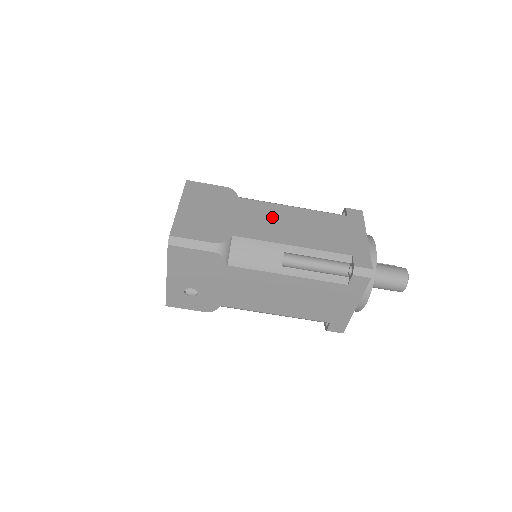
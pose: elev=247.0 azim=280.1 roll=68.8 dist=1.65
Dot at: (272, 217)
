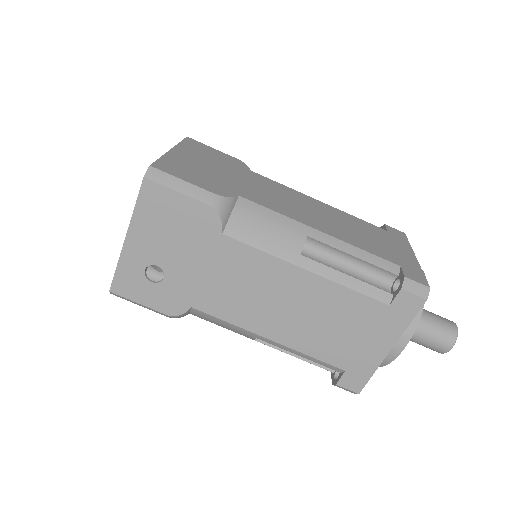
Dot at: (293, 199)
